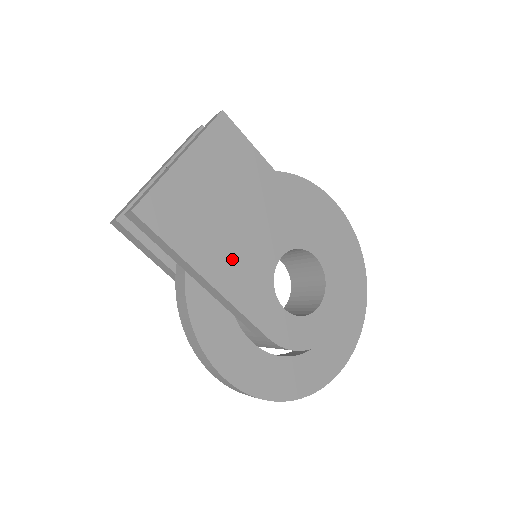
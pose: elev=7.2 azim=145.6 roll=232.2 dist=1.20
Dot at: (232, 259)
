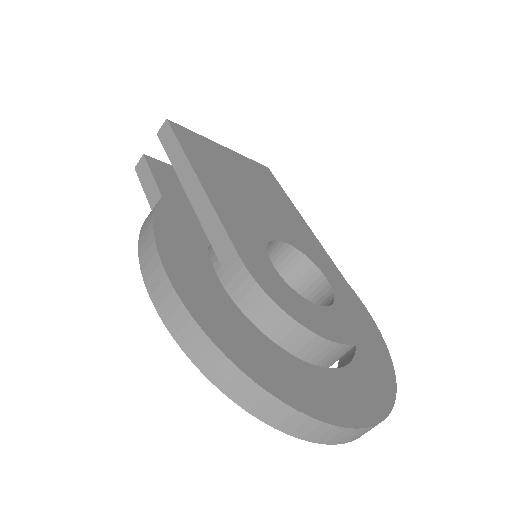
Dot at: (233, 198)
